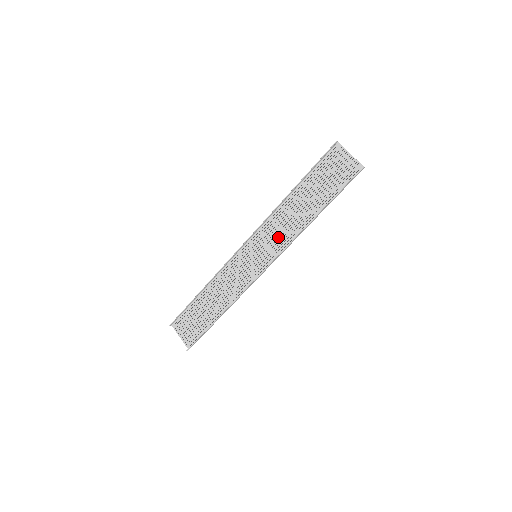
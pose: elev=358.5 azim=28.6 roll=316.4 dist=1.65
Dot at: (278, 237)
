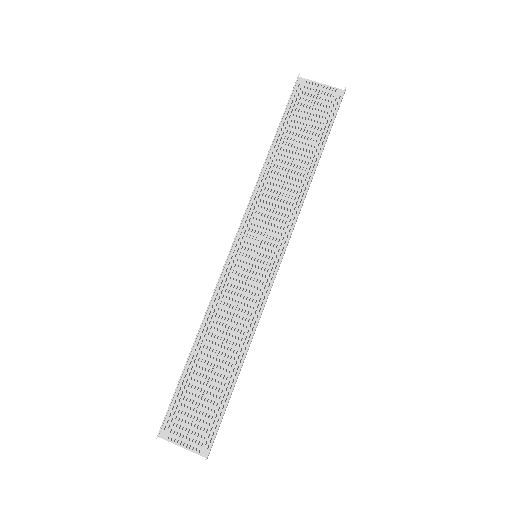
Dot at: (276, 216)
